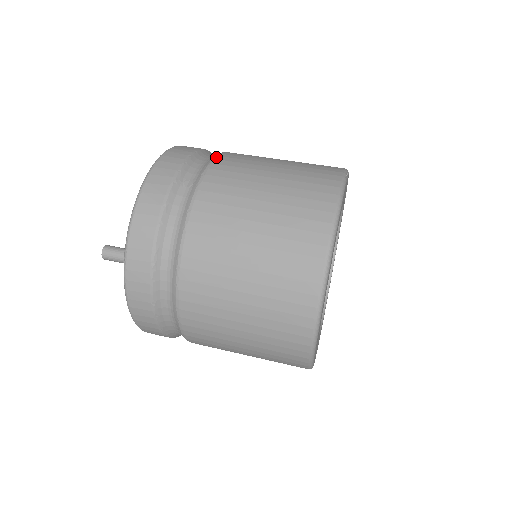
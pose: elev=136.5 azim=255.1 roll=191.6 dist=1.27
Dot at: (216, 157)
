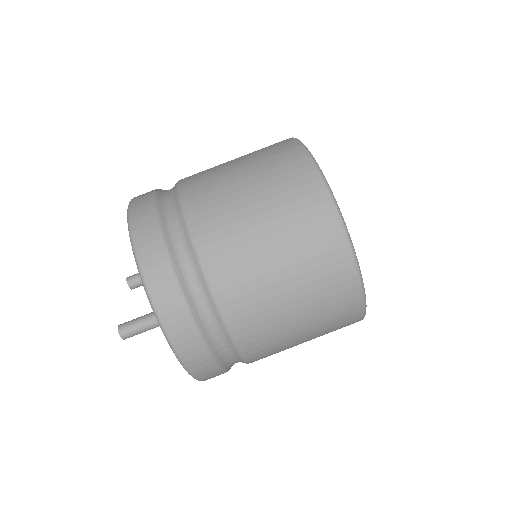
Dot at: (179, 186)
